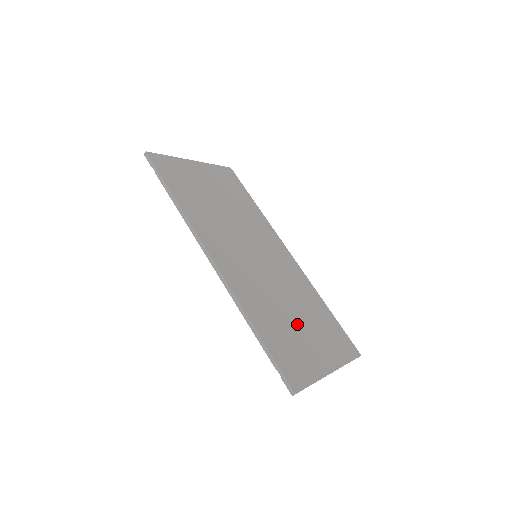
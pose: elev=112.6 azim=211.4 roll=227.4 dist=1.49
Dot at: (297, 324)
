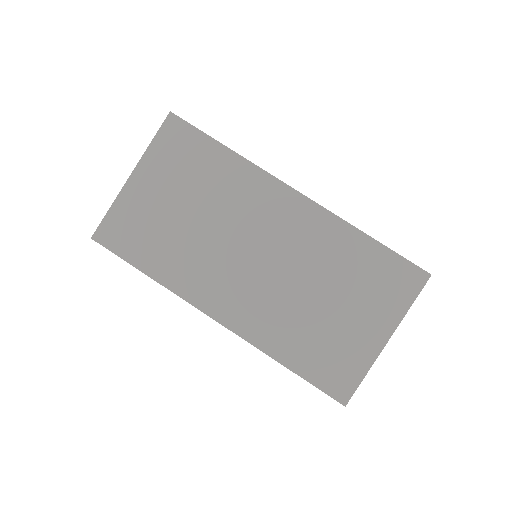
Dot at: (331, 313)
